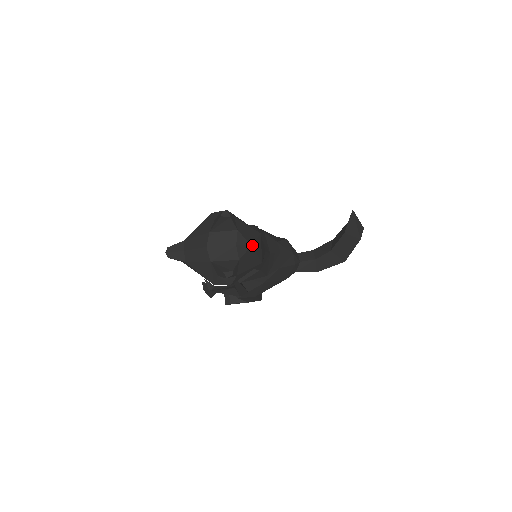
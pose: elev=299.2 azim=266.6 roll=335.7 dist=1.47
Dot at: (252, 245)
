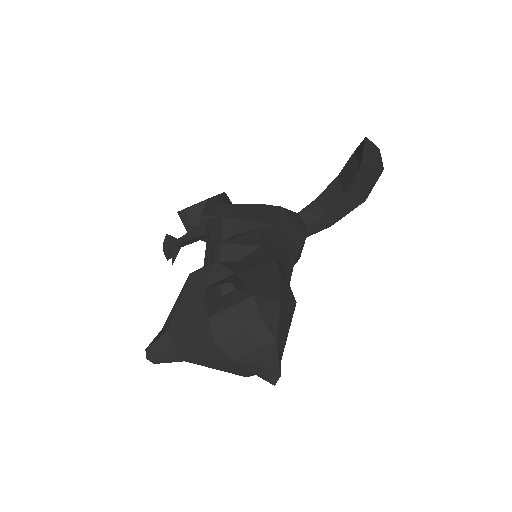
Dot at: (280, 299)
